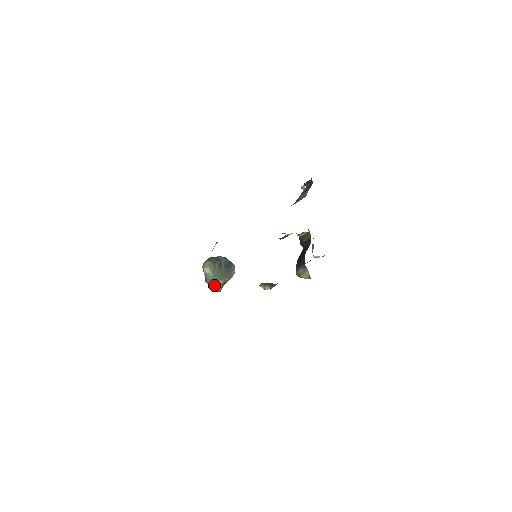
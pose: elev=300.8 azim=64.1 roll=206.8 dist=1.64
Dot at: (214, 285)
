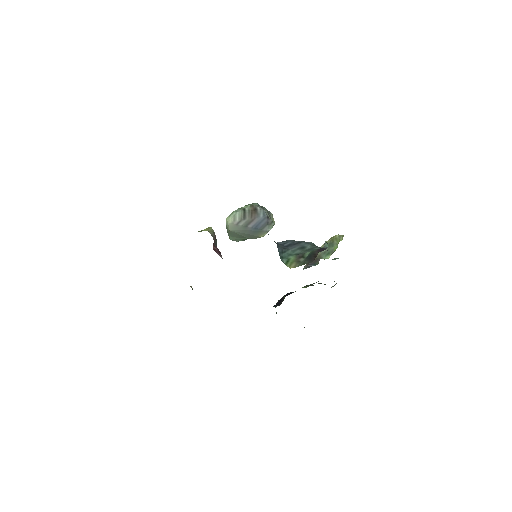
Dot at: (232, 236)
